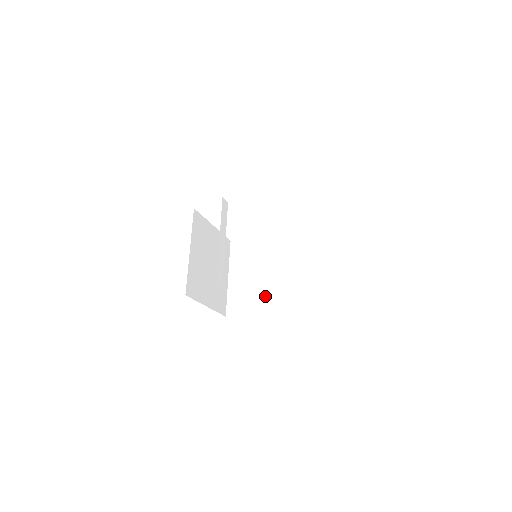
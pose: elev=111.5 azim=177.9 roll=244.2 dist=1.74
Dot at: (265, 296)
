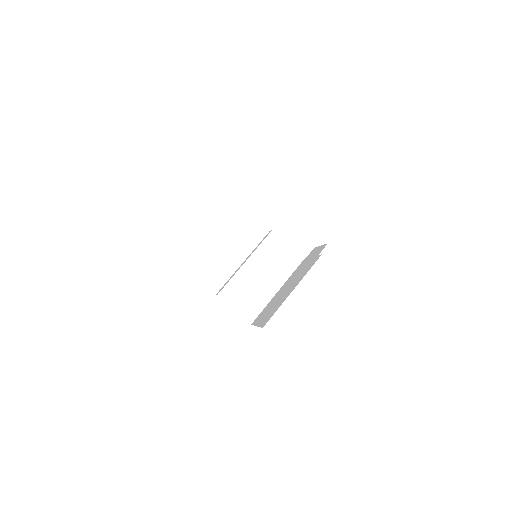
Dot at: (231, 287)
